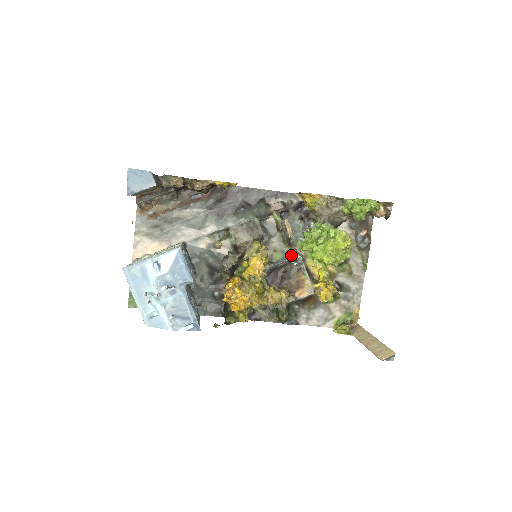
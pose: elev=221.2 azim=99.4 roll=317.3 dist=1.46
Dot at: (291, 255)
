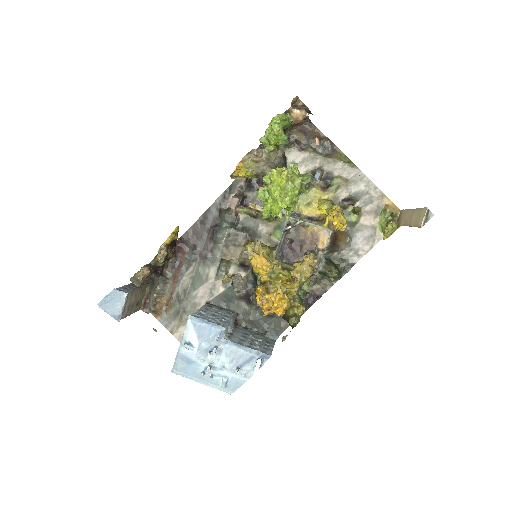
Dot at: occluded
